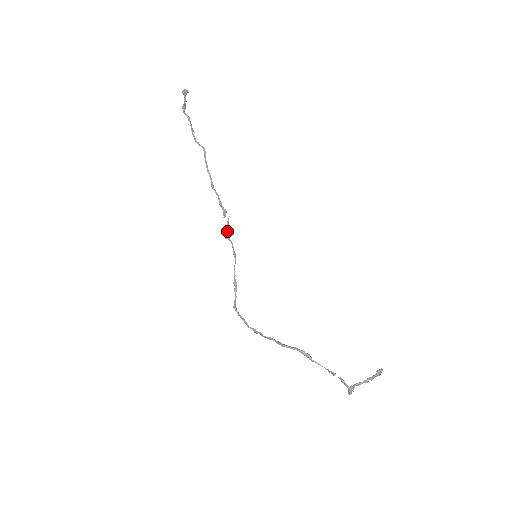
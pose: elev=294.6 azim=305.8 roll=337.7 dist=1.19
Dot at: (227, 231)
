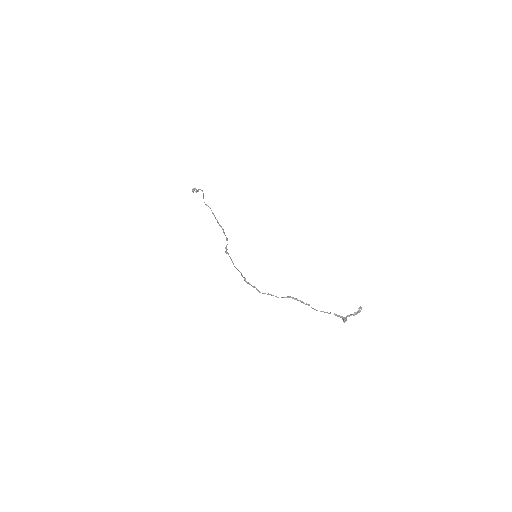
Dot at: (226, 250)
